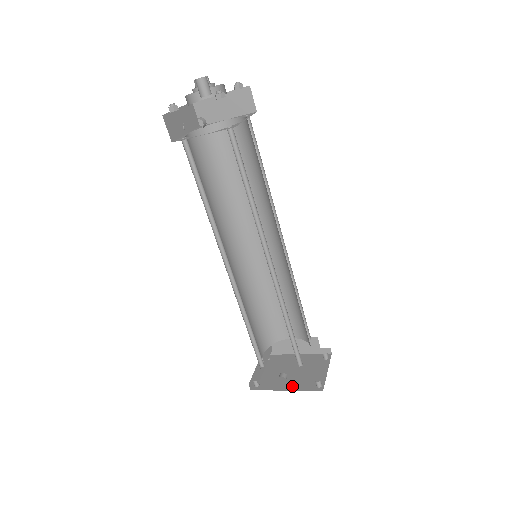
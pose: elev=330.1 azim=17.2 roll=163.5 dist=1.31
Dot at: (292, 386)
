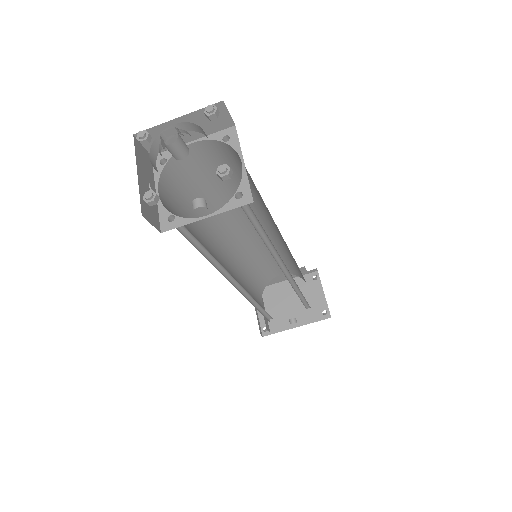
Dot at: (300, 321)
